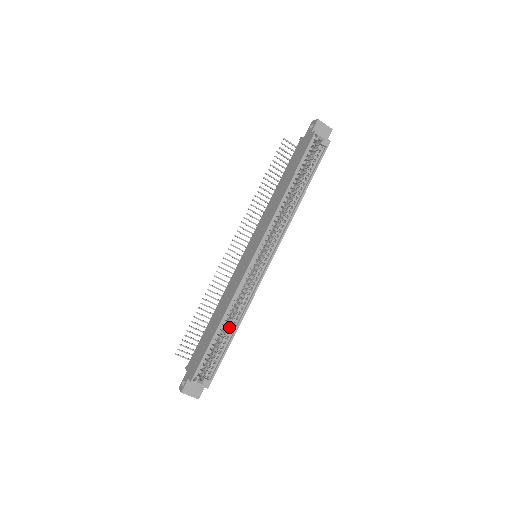
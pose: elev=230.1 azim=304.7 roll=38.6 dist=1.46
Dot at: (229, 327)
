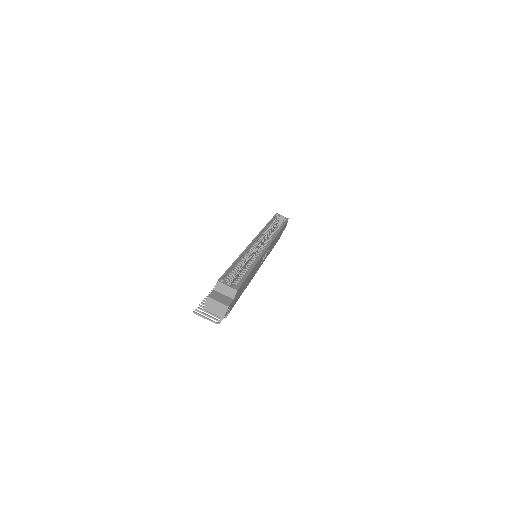
Dot at: (246, 267)
